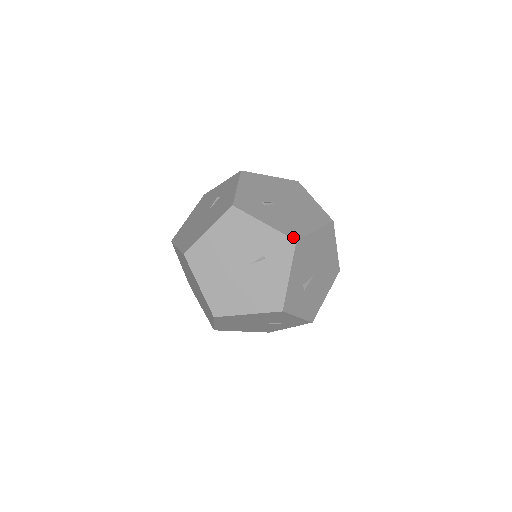
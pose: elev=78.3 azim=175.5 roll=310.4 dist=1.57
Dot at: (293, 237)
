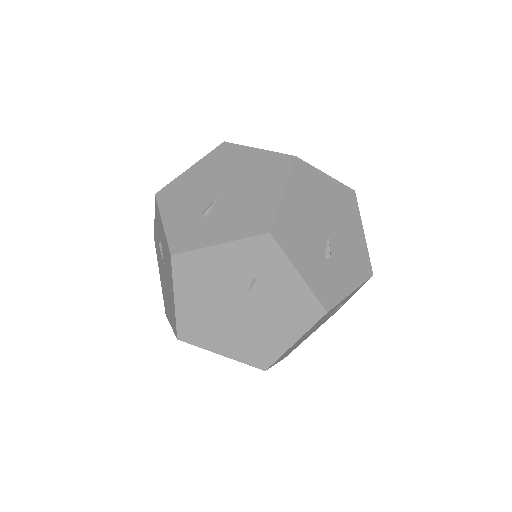
Dot at: (263, 231)
